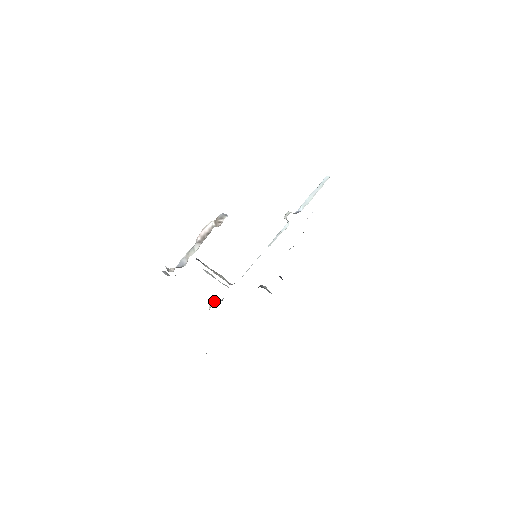
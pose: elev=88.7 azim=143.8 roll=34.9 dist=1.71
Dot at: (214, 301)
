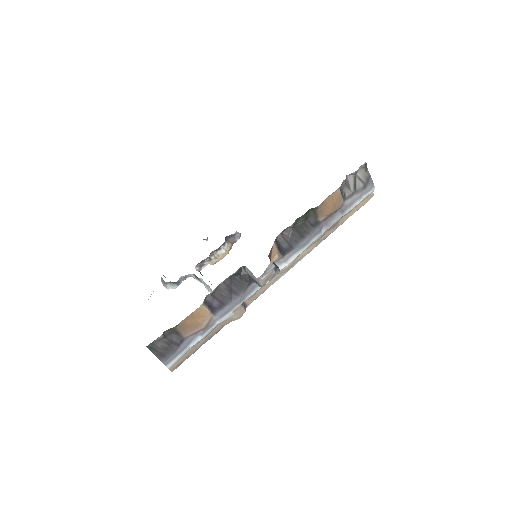
Dot at: occluded
